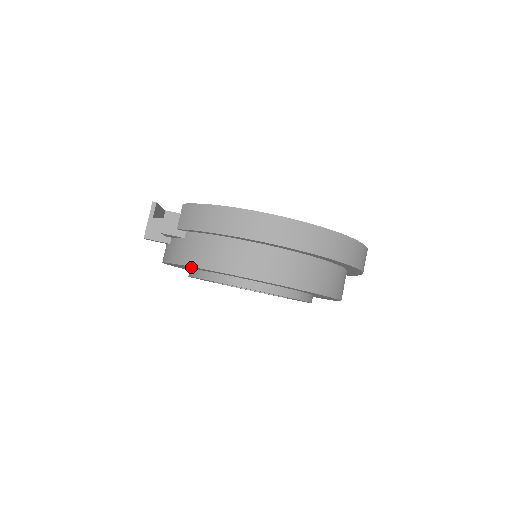
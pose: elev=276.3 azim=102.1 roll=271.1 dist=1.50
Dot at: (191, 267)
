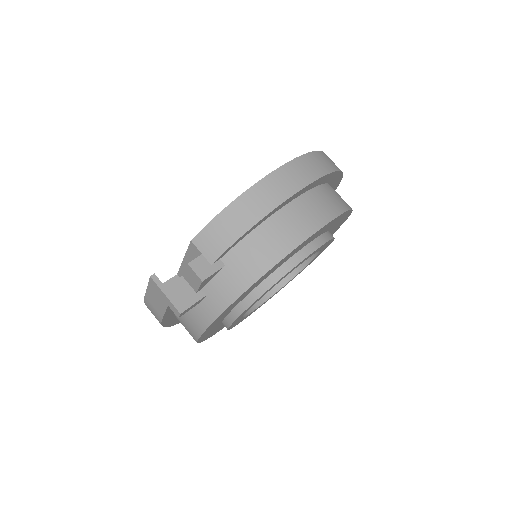
Dot at: (254, 285)
